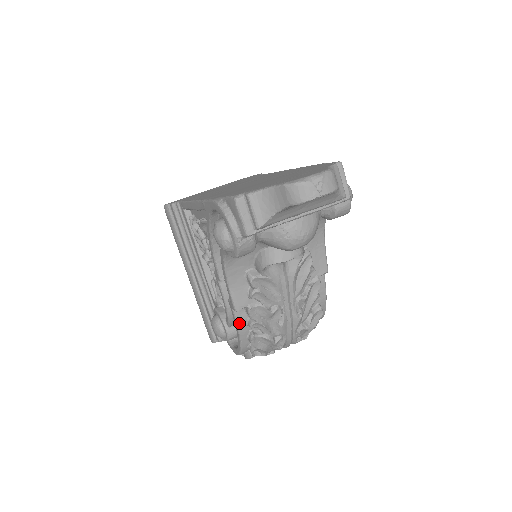
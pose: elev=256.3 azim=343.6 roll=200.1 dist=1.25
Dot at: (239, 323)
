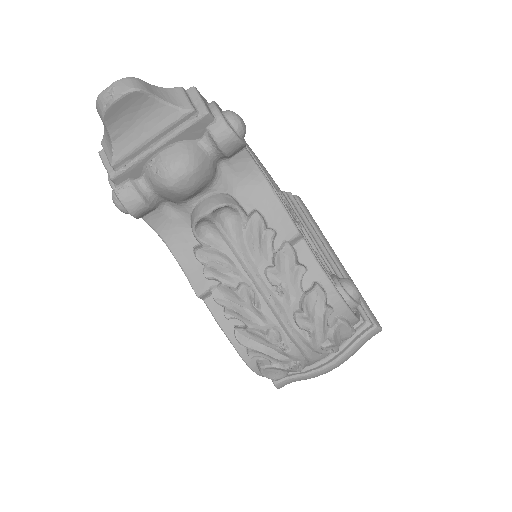
Dot at: (216, 316)
